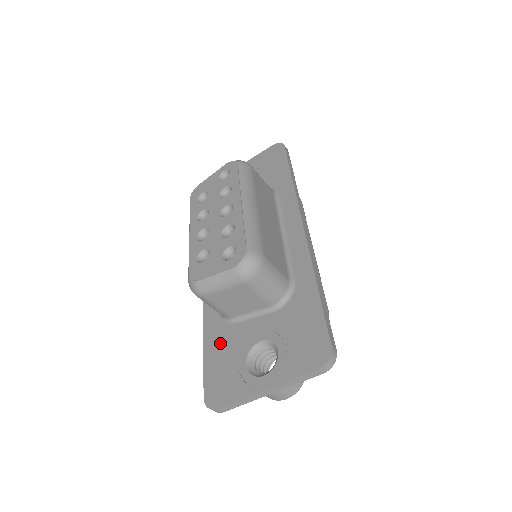
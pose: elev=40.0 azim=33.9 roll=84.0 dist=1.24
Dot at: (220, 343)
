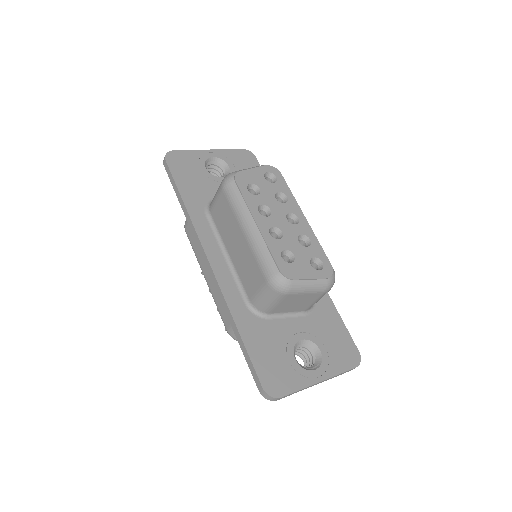
Dot at: (260, 336)
